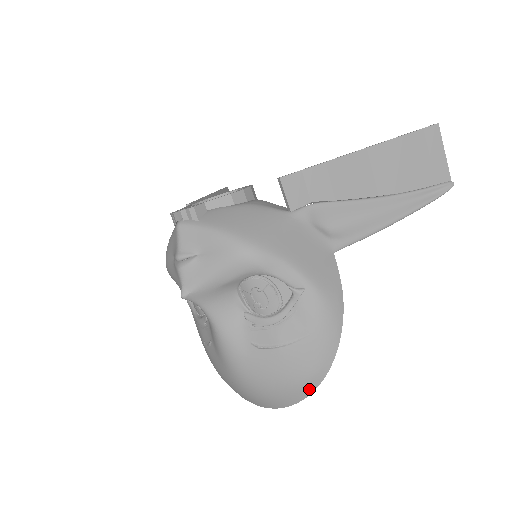
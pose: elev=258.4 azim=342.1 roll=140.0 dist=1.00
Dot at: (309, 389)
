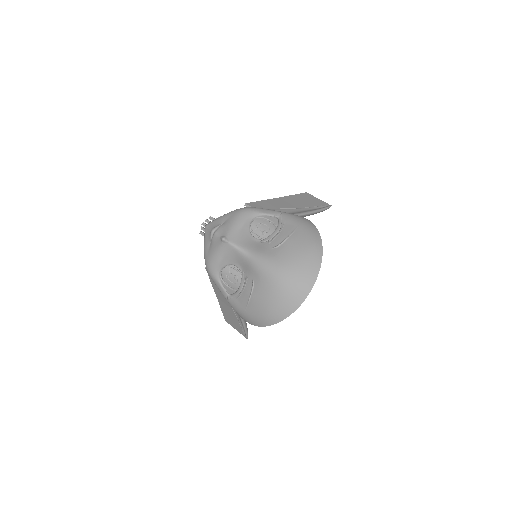
Dot at: (319, 253)
